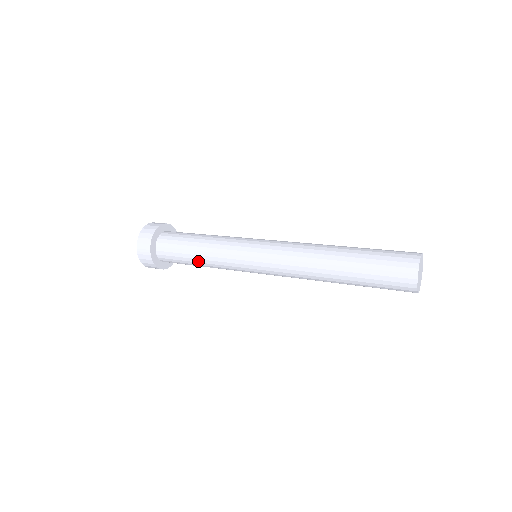
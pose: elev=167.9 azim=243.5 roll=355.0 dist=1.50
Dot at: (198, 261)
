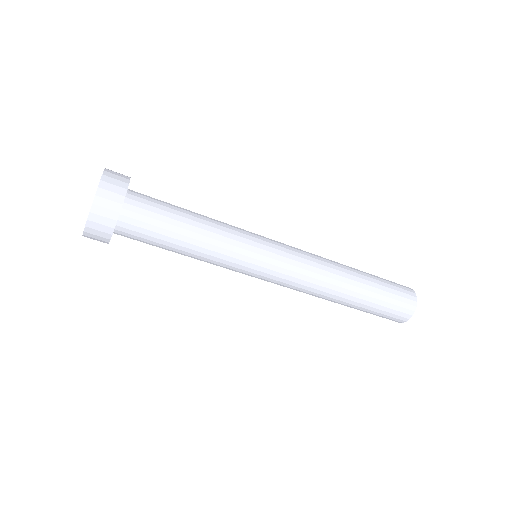
Dot at: (195, 213)
